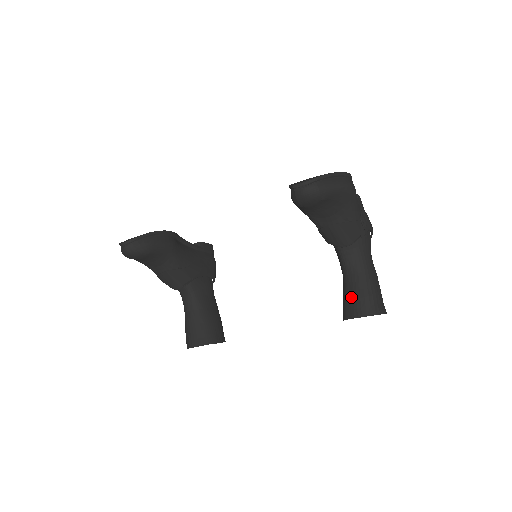
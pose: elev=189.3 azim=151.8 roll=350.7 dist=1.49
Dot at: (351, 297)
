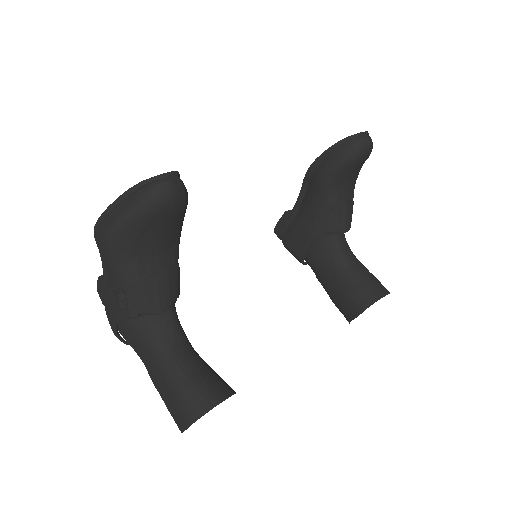
Dot at: (365, 282)
